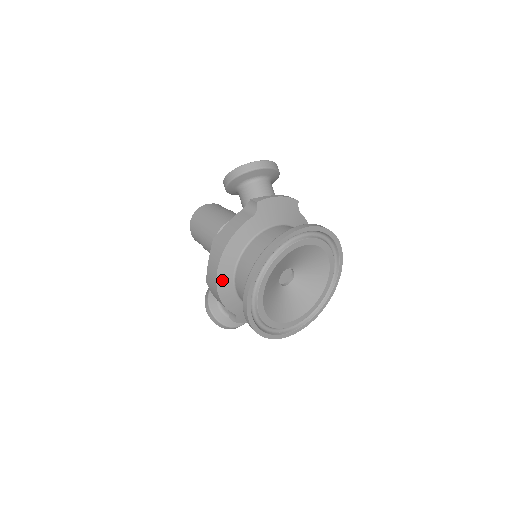
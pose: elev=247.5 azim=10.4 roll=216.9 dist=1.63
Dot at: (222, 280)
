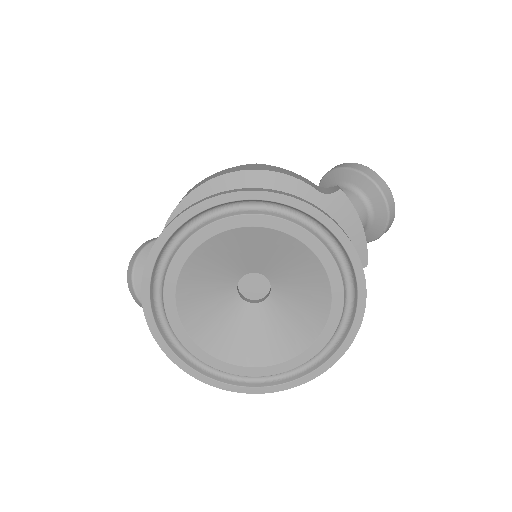
Dot at: (205, 193)
